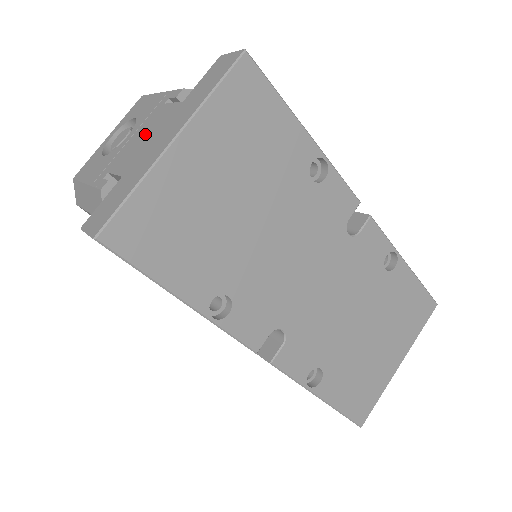
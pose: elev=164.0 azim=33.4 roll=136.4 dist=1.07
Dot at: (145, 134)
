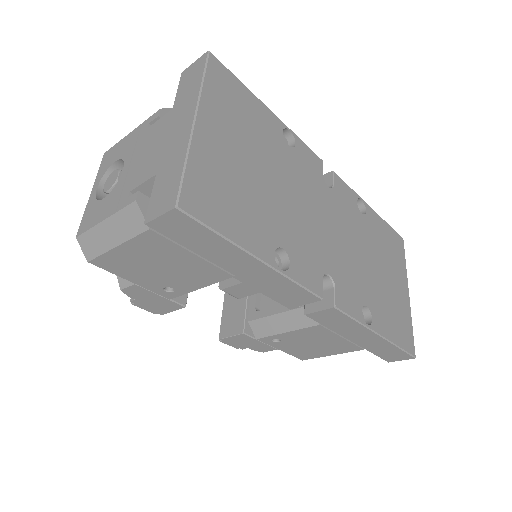
Dot at: (149, 148)
